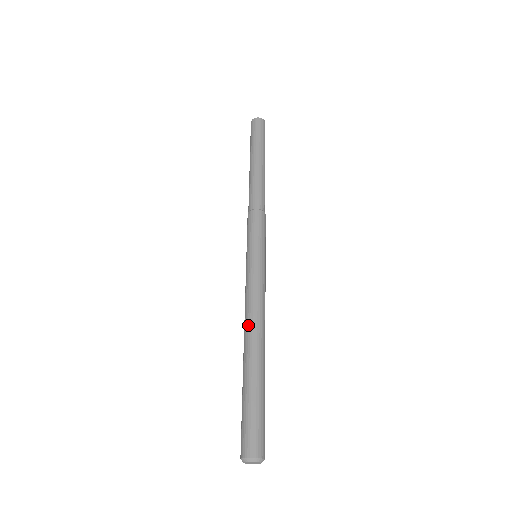
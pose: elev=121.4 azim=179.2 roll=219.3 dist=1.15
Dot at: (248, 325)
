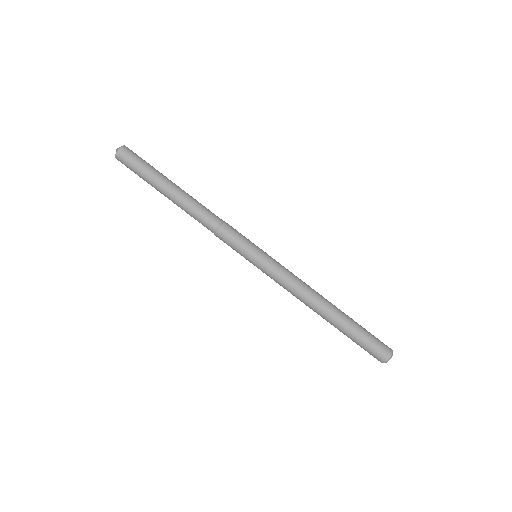
Dot at: (306, 305)
